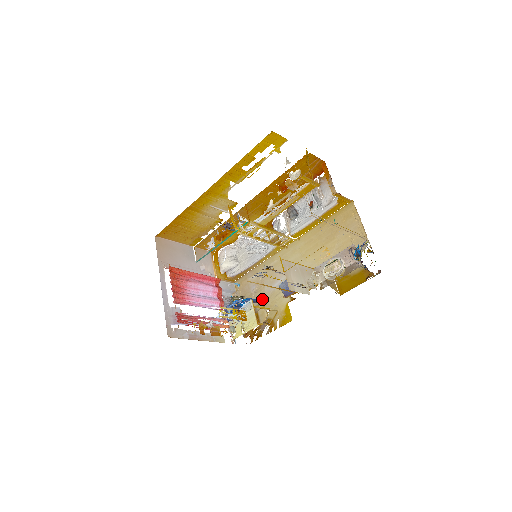
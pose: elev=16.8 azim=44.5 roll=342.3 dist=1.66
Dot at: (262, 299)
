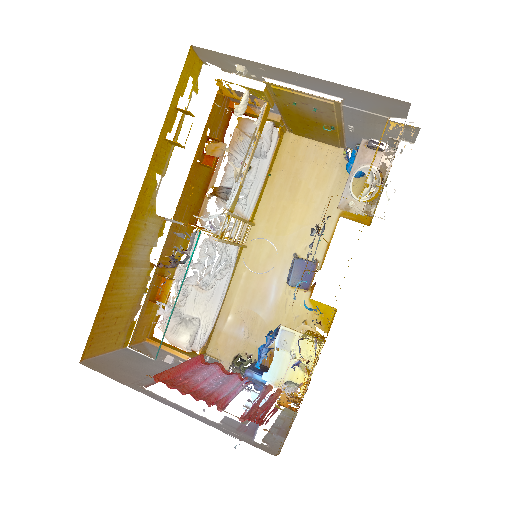
Dot at: (269, 330)
